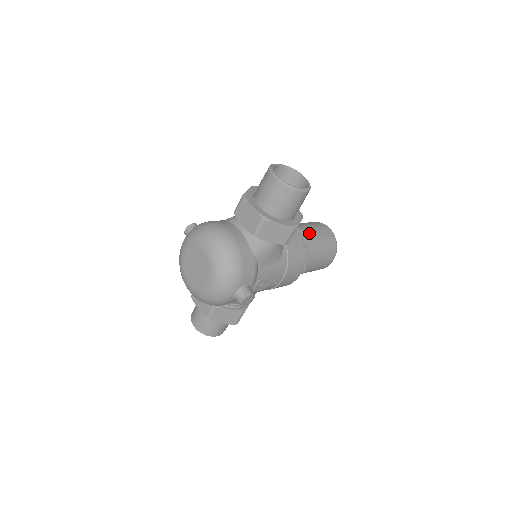
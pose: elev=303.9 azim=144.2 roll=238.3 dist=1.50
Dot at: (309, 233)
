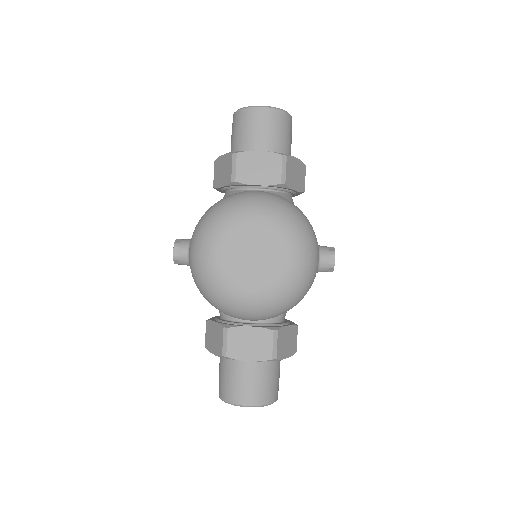
Dot at: occluded
